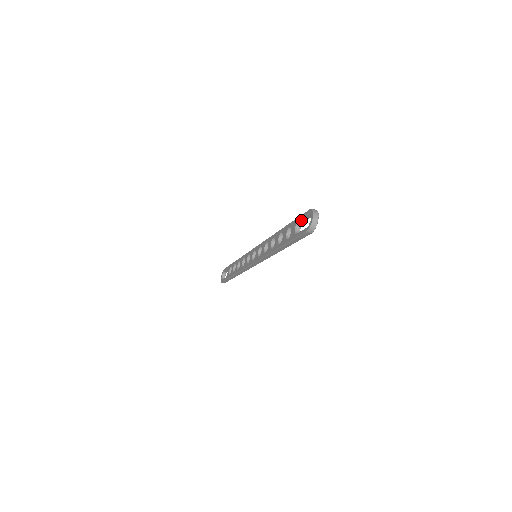
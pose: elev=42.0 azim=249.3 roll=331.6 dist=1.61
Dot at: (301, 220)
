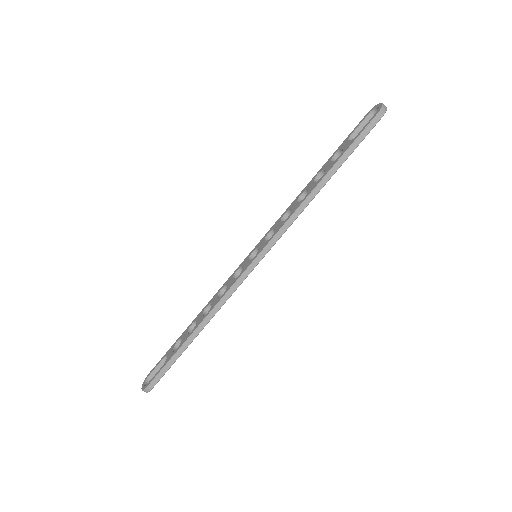
Dot at: (355, 132)
